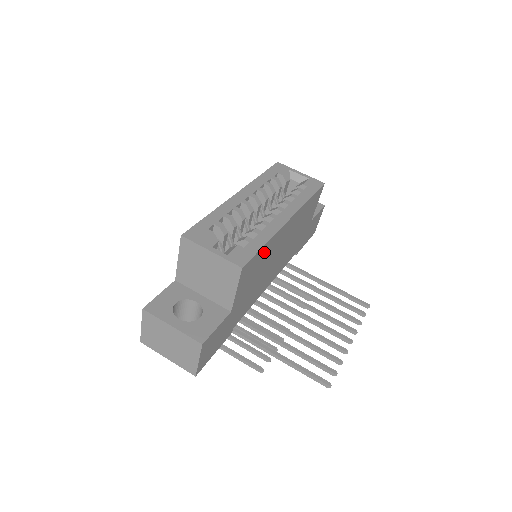
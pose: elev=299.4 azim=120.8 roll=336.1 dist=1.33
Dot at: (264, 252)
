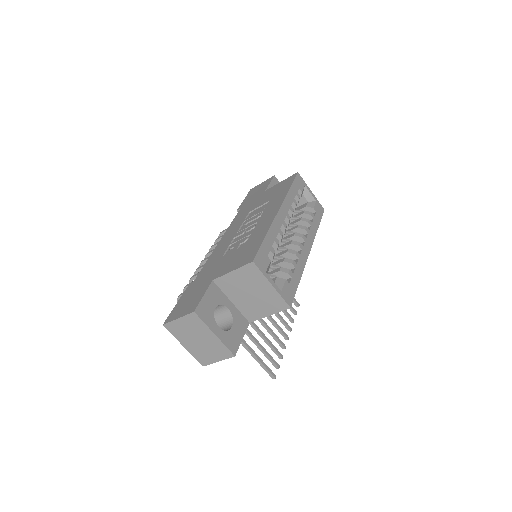
Dot at: occluded
